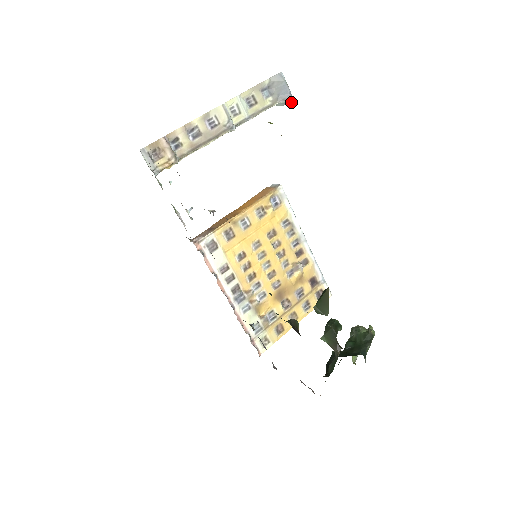
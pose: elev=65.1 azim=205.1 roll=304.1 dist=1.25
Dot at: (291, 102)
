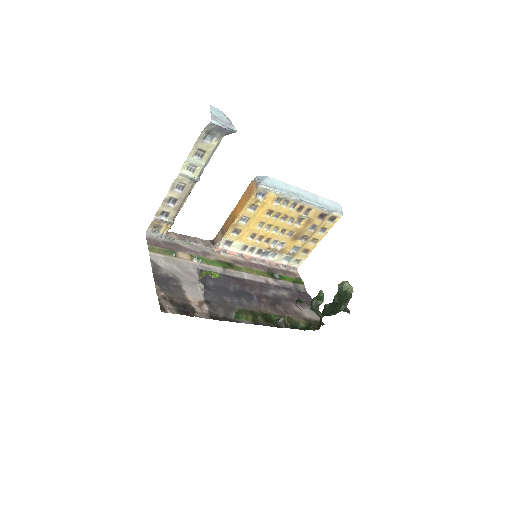
Dot at: (234, 132)
